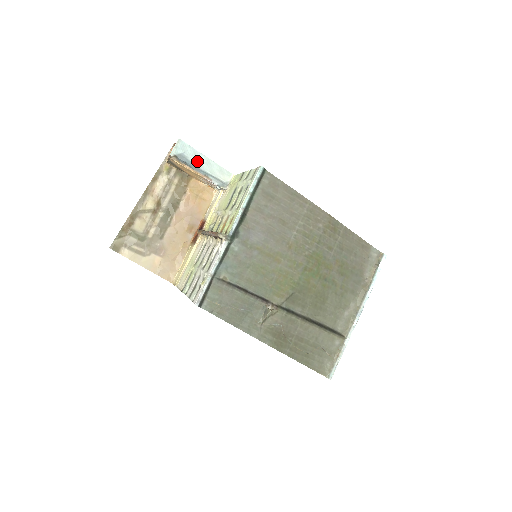
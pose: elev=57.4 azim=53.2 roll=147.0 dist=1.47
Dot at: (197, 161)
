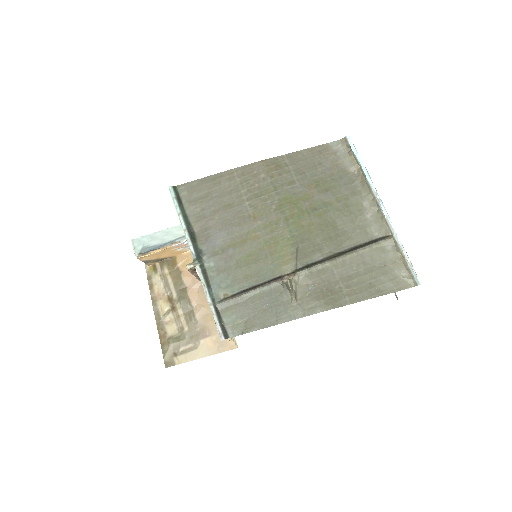
Dot at: (158, 241)
